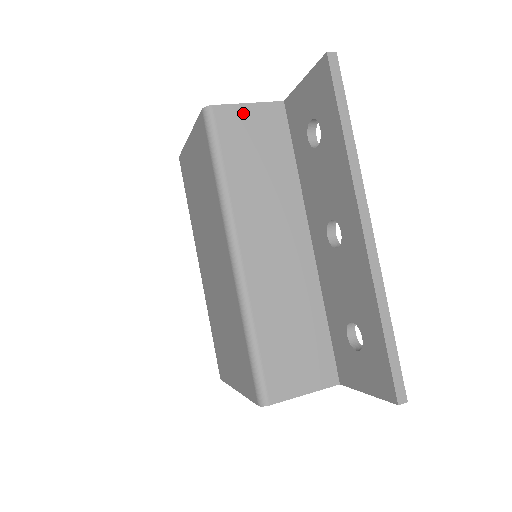
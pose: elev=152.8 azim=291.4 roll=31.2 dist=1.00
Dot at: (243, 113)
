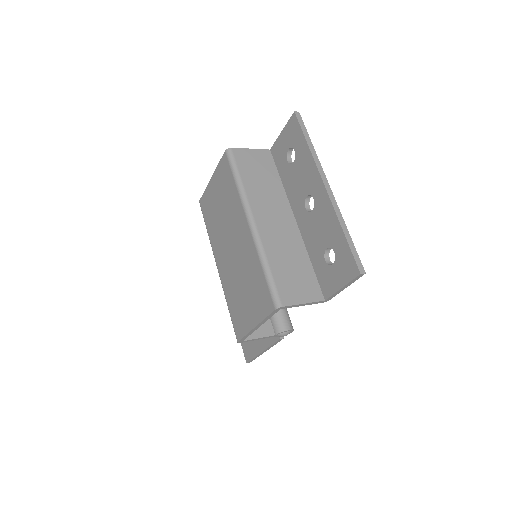
Dot at: (248, 153)
